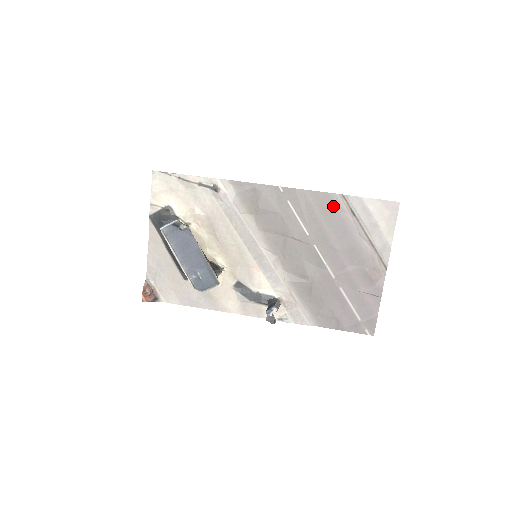
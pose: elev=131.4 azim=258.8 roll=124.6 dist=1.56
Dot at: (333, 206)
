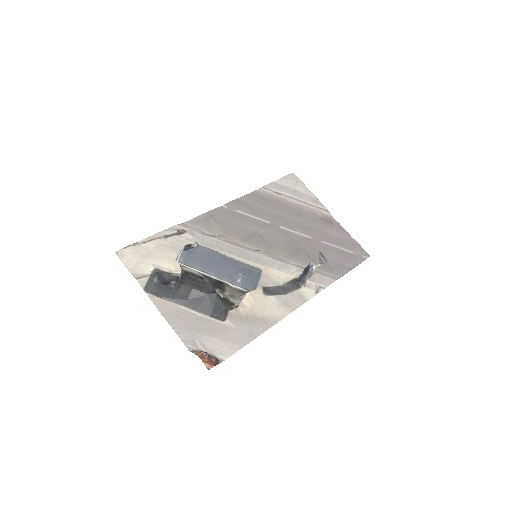
Dot at: (264, 197)
